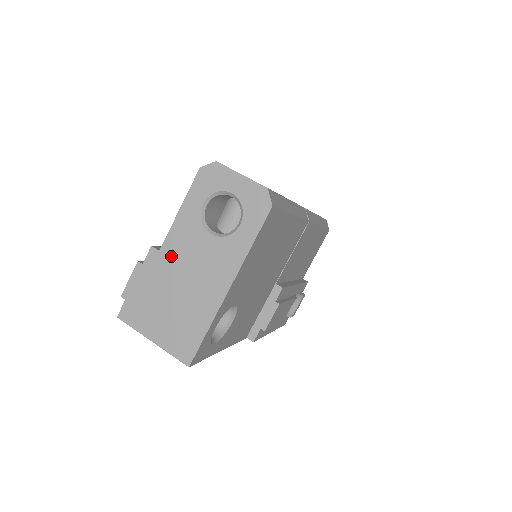
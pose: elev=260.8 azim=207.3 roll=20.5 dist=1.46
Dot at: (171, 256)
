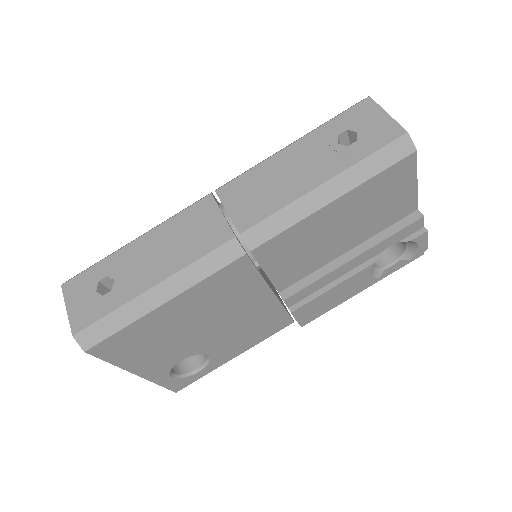
Dot at: occluded
